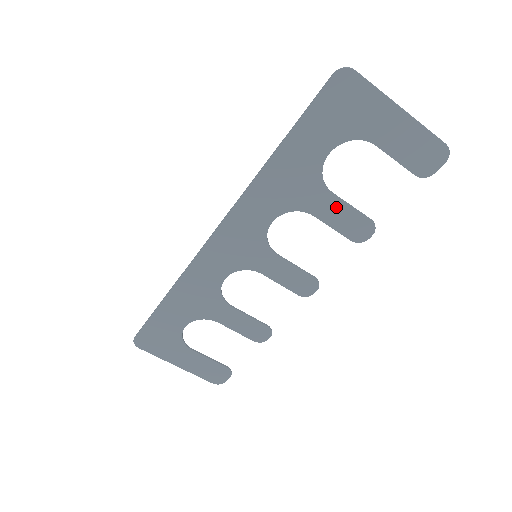
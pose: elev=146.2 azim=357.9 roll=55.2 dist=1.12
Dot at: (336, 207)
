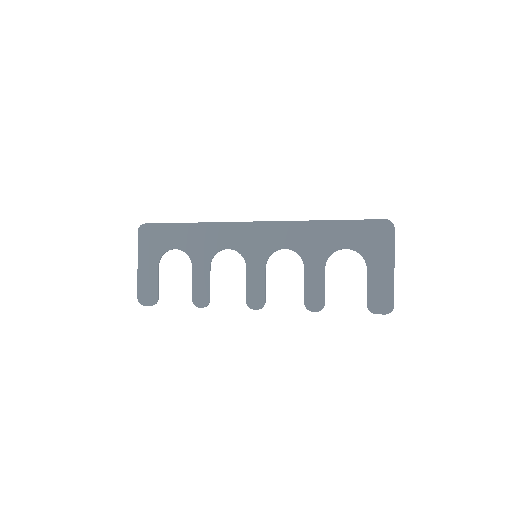
Dot at: (318, 277)
